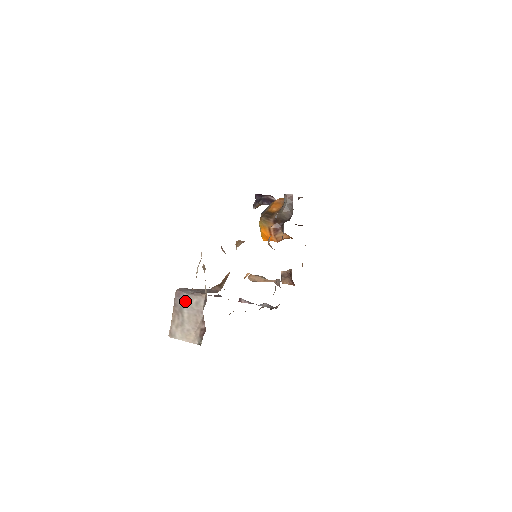
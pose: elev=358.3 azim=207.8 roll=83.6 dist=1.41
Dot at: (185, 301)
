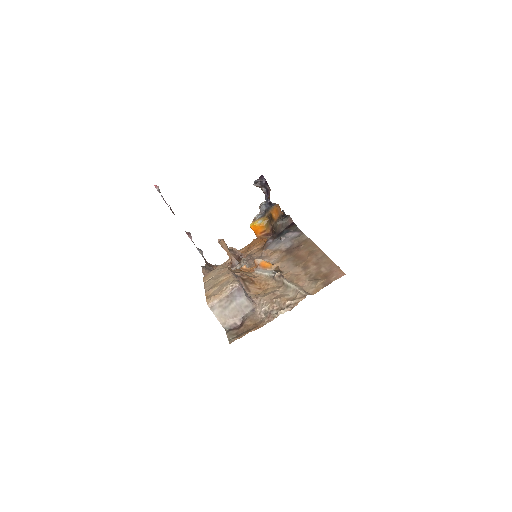
Dot at: (240, 297)
